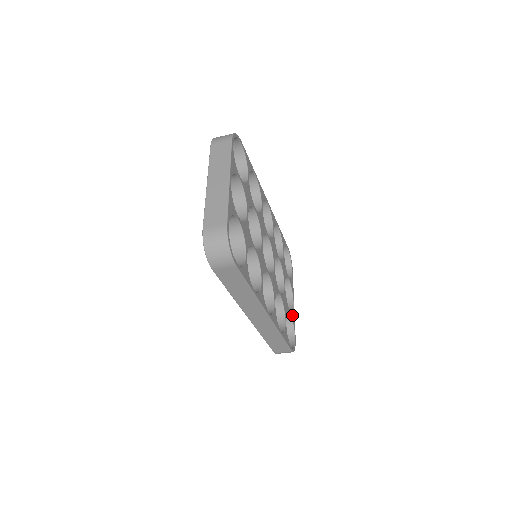
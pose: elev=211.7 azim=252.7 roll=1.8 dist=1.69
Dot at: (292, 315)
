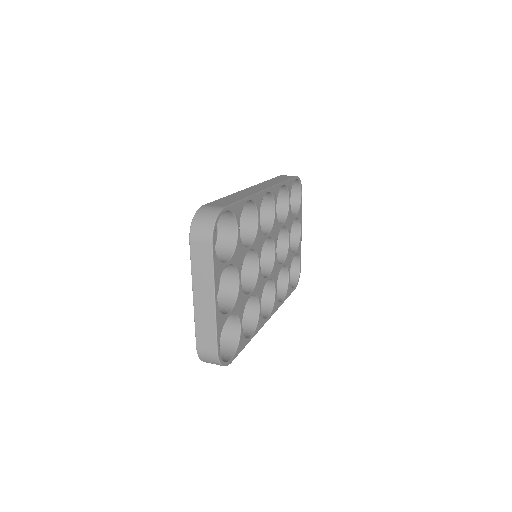
Dot at: (298, 250)
